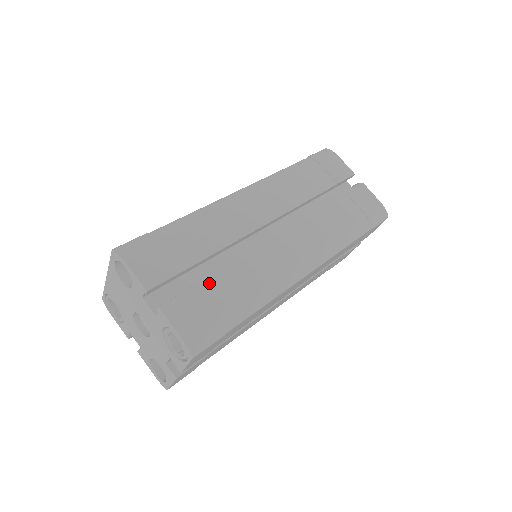
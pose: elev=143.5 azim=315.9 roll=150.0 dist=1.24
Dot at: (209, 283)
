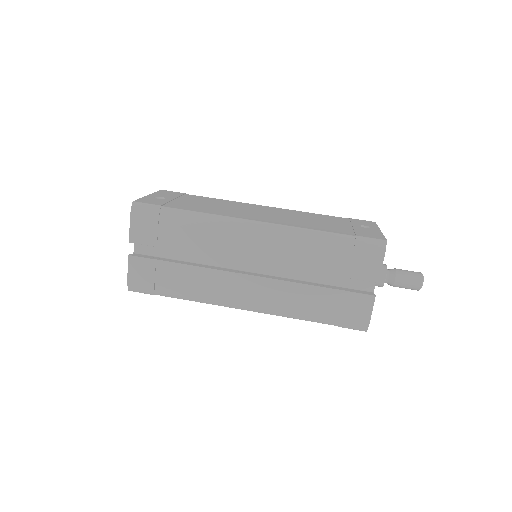
Dot at: (168, 265)
